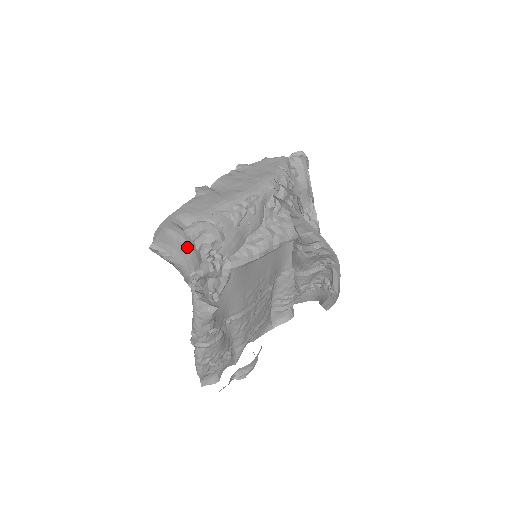
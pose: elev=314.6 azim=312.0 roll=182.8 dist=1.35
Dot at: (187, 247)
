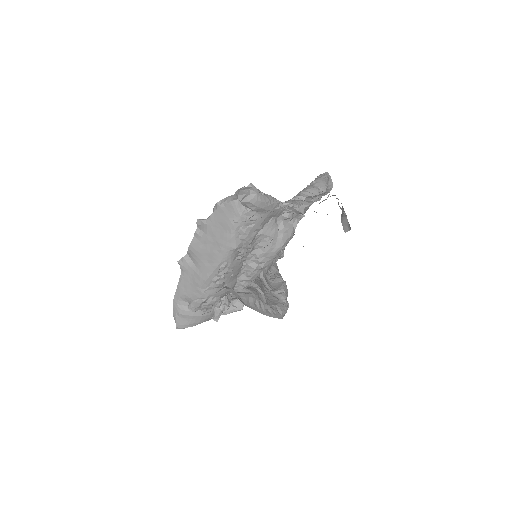
Dot at: (198, 318)
